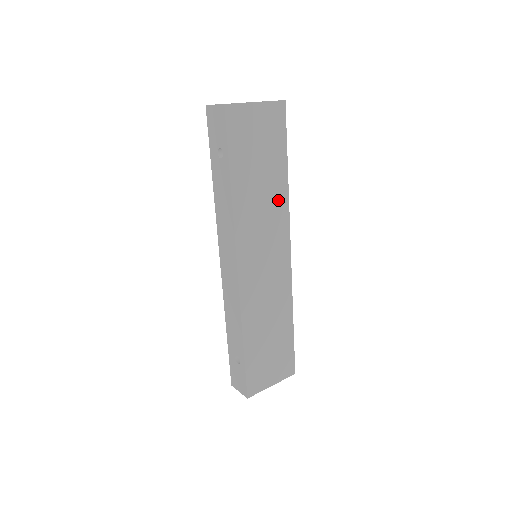
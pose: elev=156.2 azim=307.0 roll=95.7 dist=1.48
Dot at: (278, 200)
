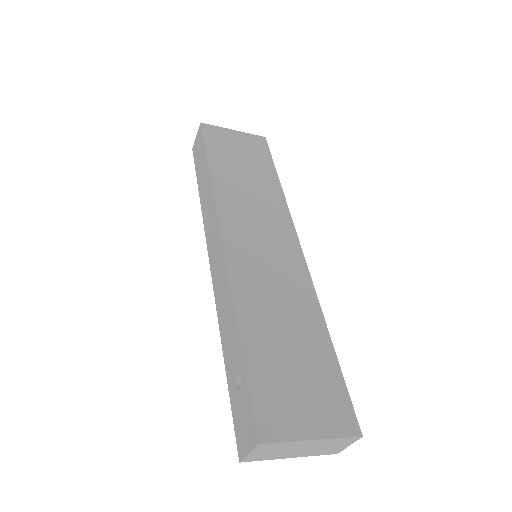
Dot at: (271, 197)
